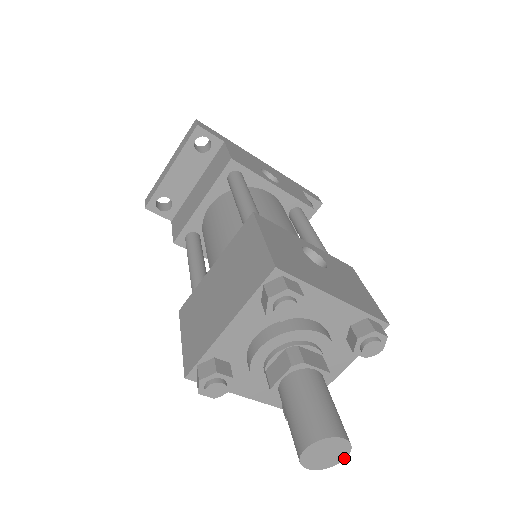
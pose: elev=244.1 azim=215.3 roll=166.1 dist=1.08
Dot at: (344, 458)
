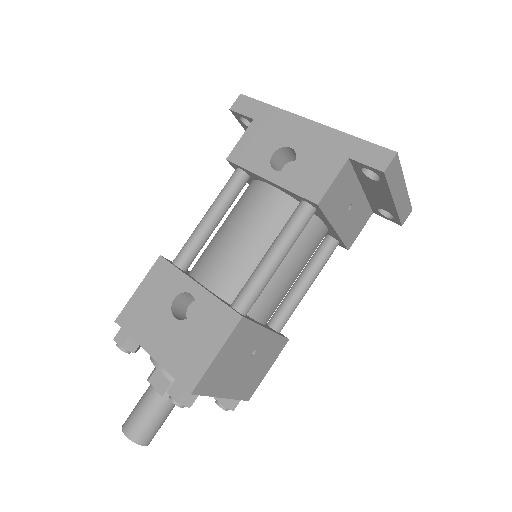
Dot at: (144, 445)
